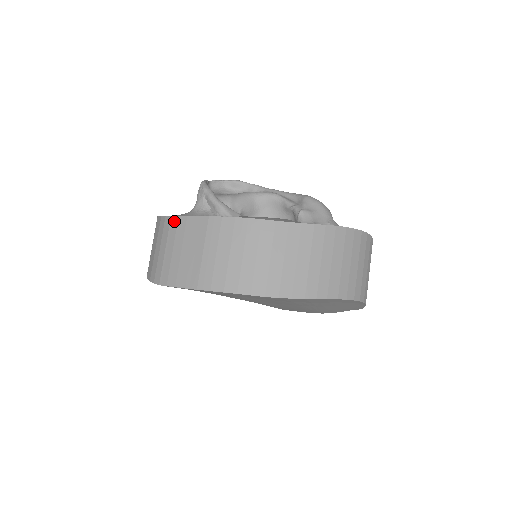
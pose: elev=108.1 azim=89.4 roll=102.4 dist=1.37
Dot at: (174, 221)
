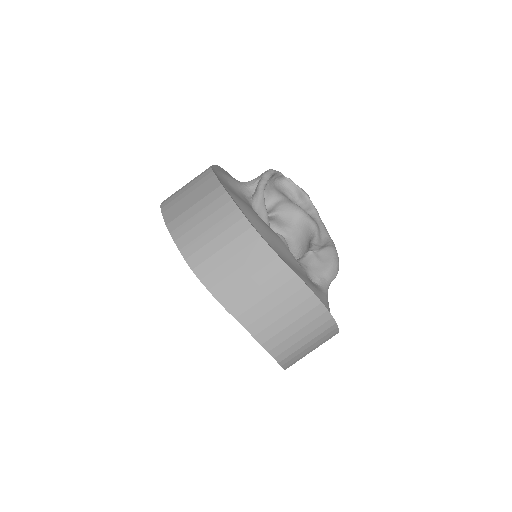
Dot at: (208, 172)
